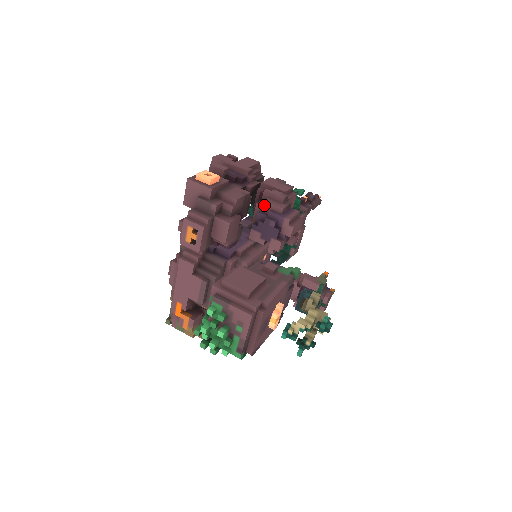
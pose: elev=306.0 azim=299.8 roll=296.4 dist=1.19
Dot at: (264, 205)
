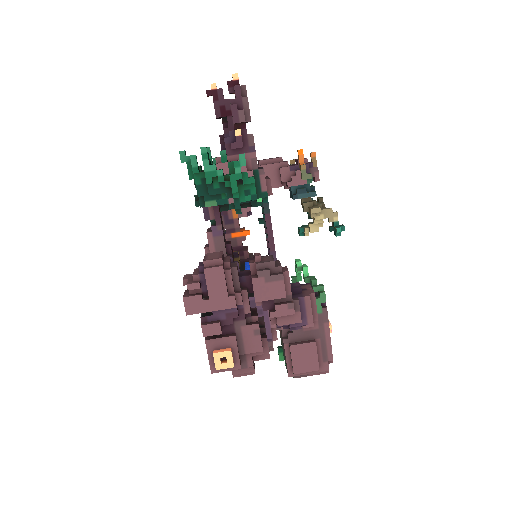
Dot at: (280, 324)
